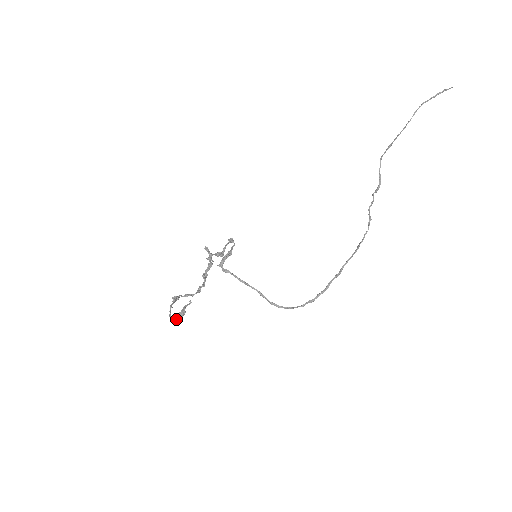
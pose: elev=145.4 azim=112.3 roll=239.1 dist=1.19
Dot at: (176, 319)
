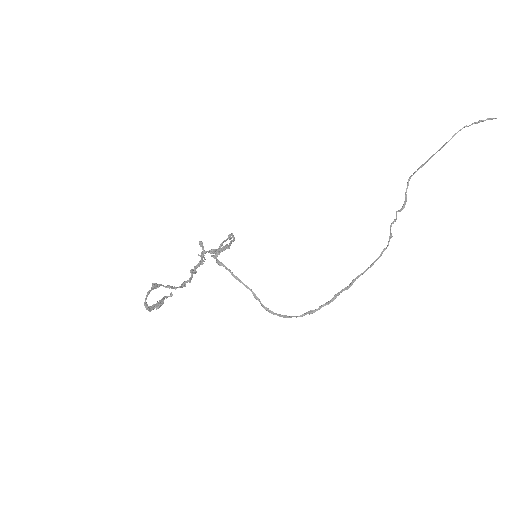
Dot at: (151, 308)
